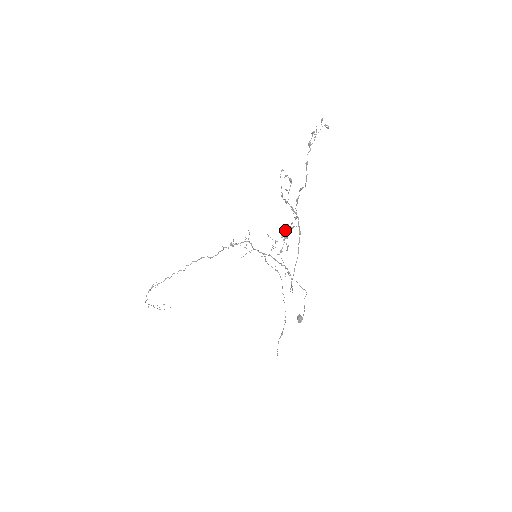
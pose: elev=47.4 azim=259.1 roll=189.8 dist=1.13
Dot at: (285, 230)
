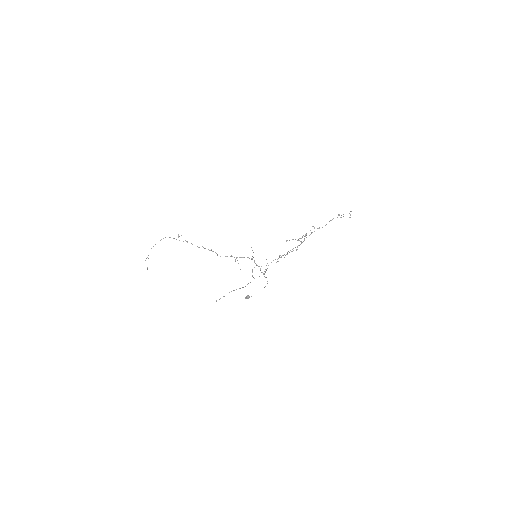
Dot at: occluded
